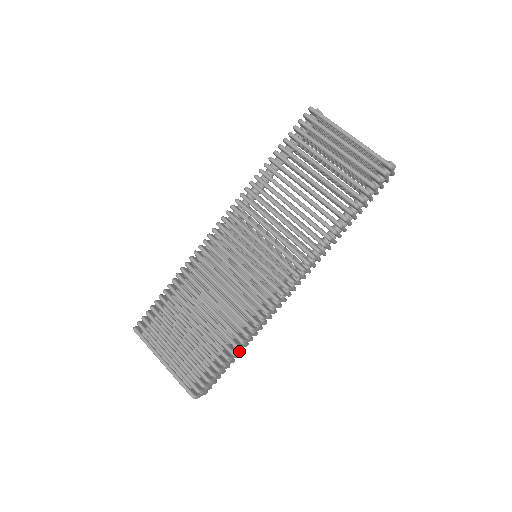
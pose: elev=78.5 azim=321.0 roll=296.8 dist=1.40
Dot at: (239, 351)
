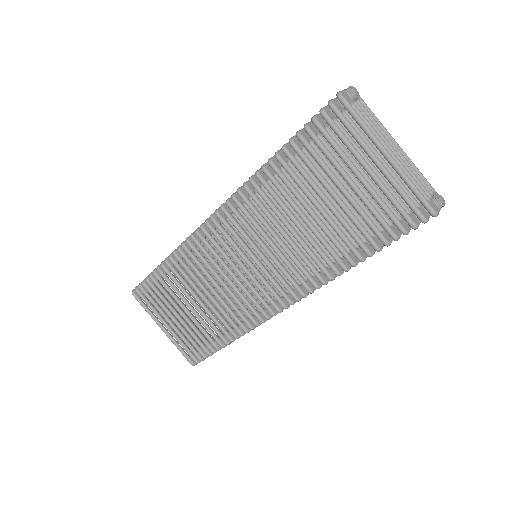
Dot at: occluded
